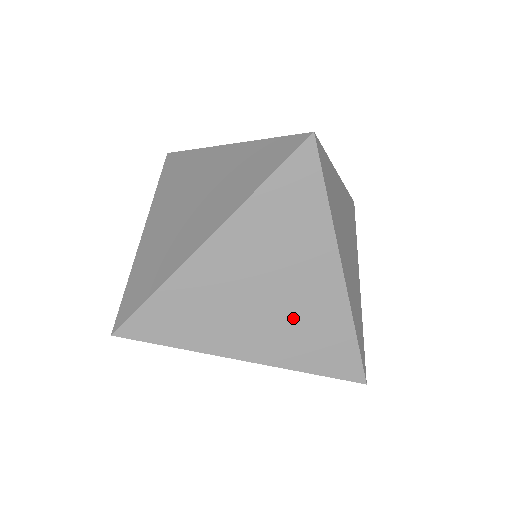
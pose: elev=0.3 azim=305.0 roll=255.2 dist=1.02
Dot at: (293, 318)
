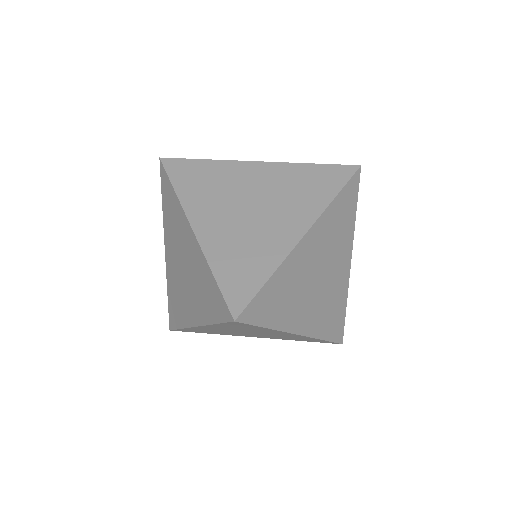
Dot at: (275, 336)
